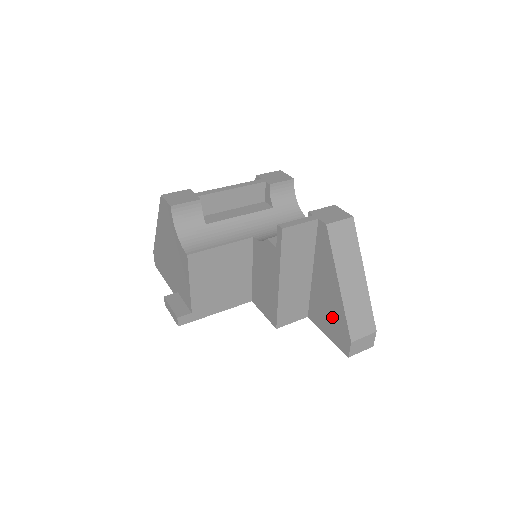
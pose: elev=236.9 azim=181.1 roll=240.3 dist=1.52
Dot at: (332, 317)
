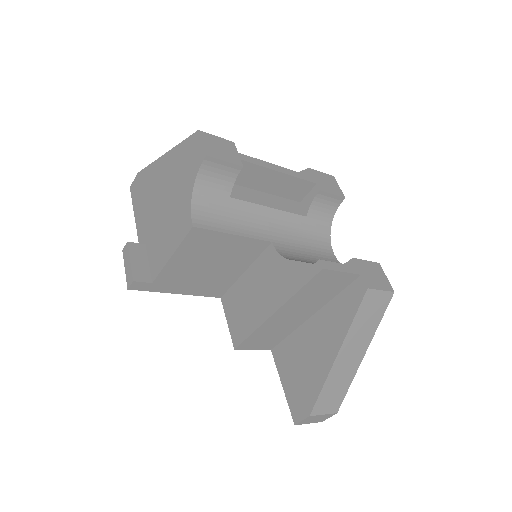
Dot at: (303, 375)
